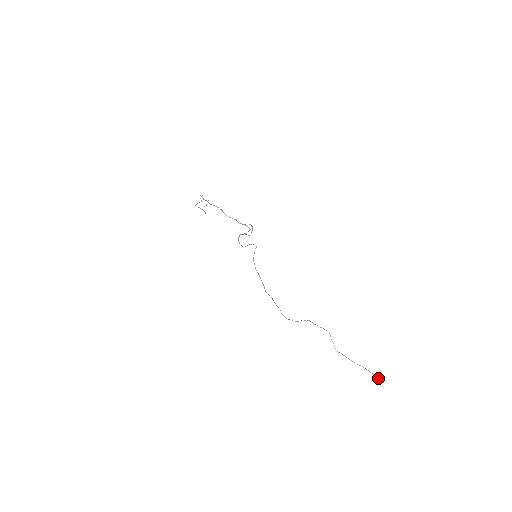
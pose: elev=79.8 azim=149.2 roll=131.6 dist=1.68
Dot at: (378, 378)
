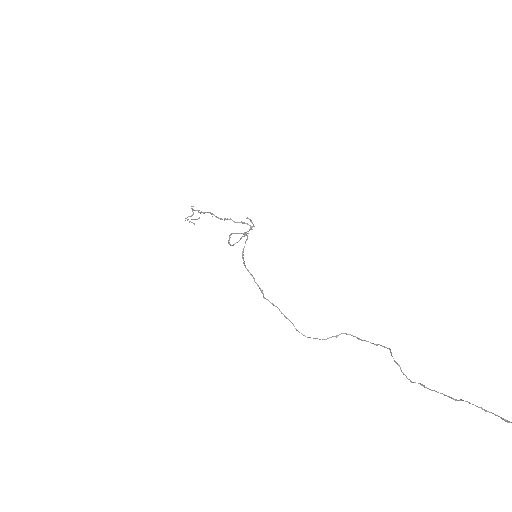
Dot at: (508, 421)
